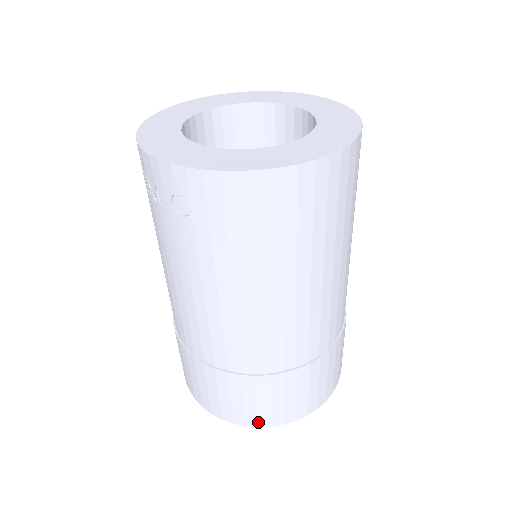
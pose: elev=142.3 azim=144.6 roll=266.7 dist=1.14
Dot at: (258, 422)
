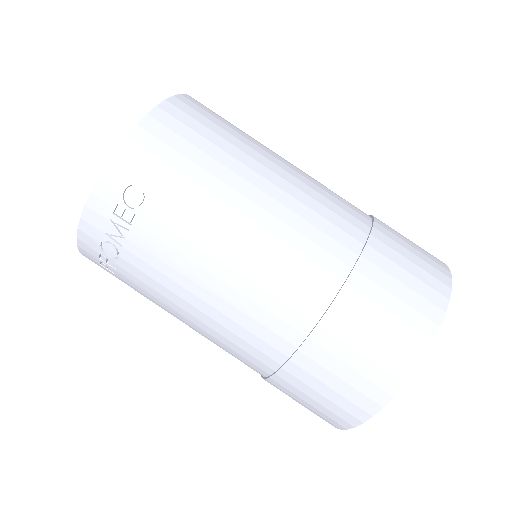
Dot at: (430, 320)
